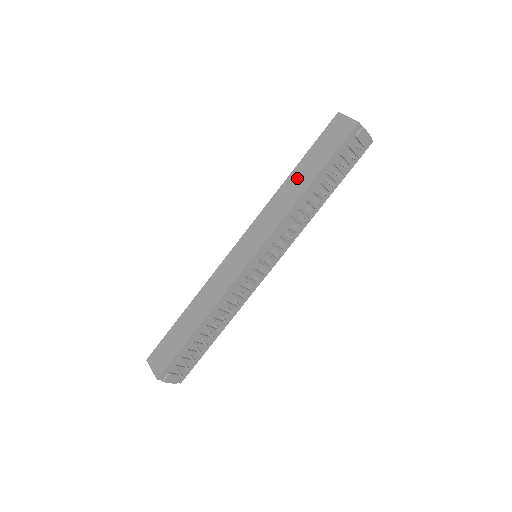
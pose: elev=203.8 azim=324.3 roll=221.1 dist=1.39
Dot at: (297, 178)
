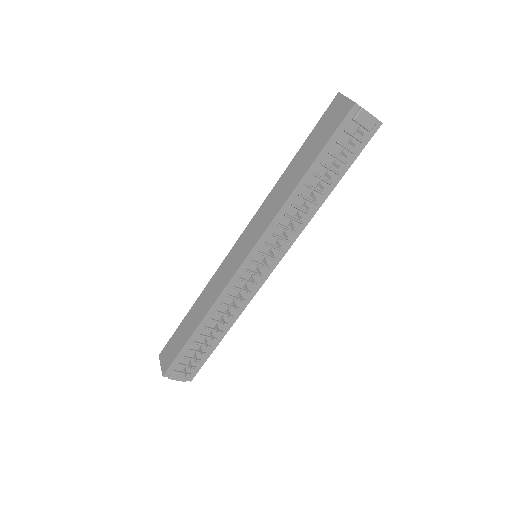
Dot at: (292, 171)
